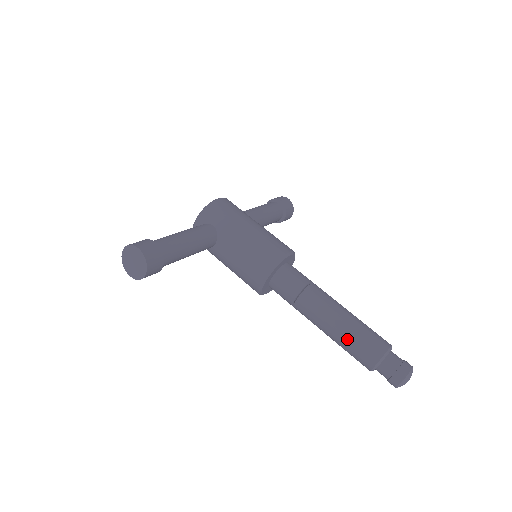
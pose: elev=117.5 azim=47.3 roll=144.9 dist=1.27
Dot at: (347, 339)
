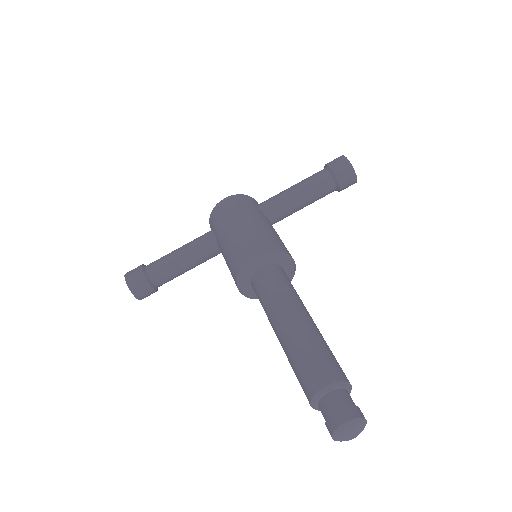
Dot at: (291, 366)
